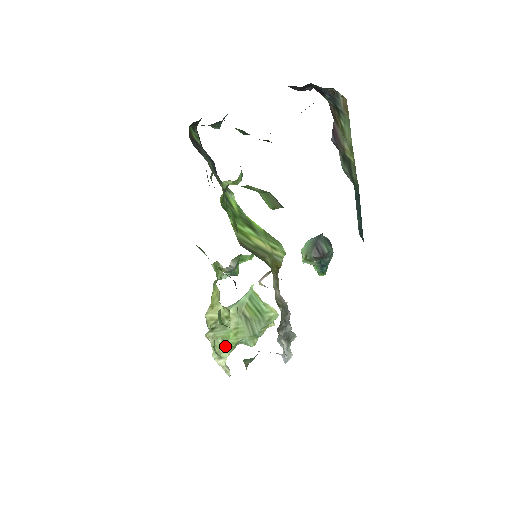
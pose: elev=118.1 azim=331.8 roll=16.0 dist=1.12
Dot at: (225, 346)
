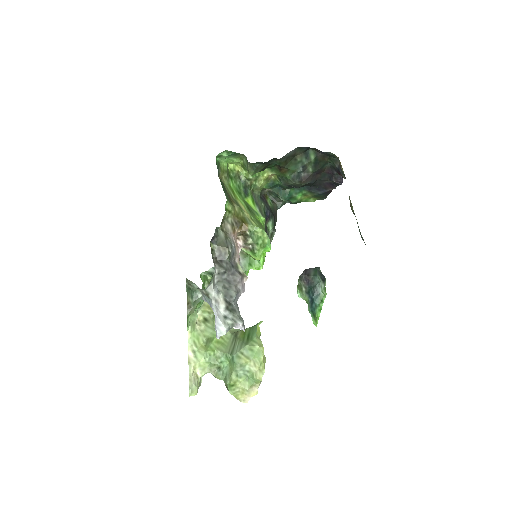
Dot at: (205, 347)
